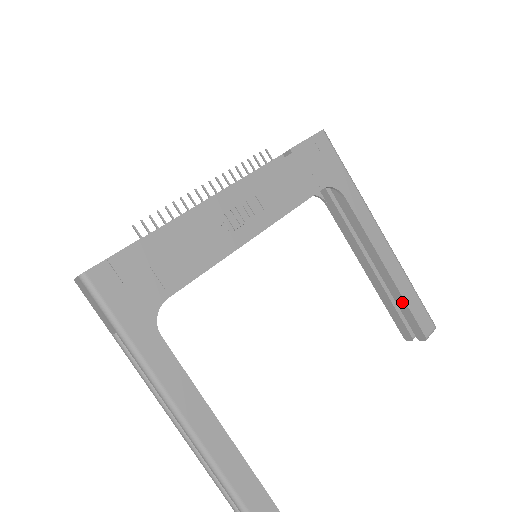
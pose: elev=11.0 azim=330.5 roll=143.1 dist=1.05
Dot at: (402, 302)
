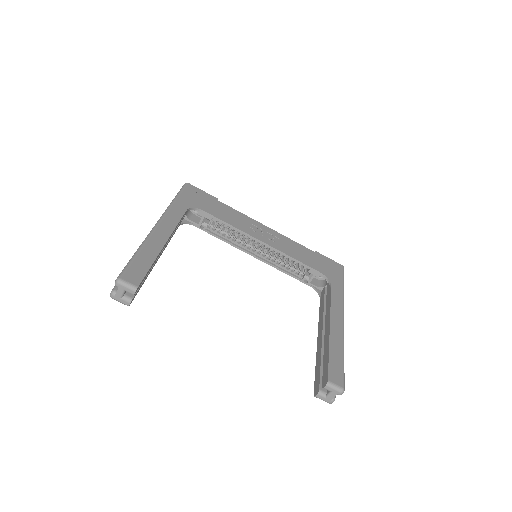
Dot at: (327, 352)
